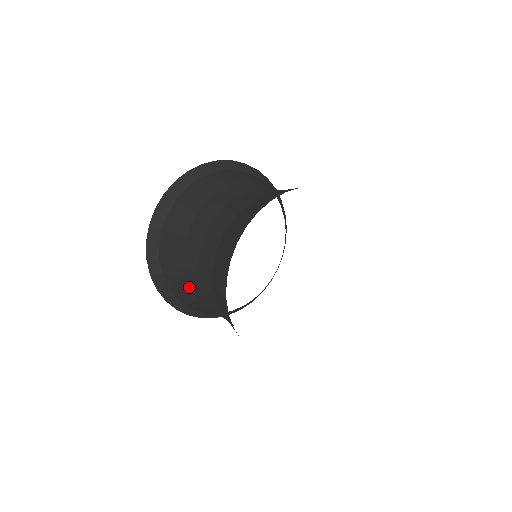
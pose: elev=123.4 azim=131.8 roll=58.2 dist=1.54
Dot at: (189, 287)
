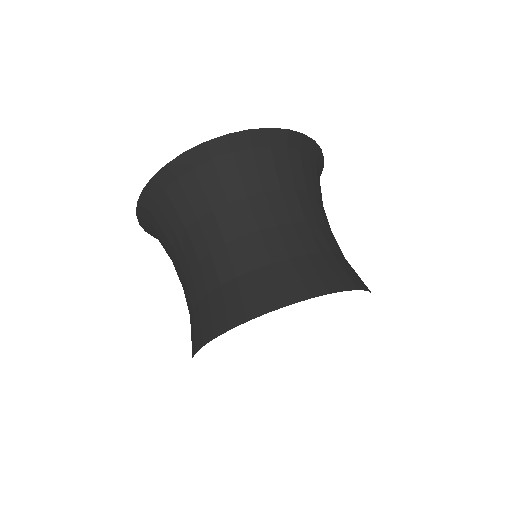
Dot at: (172, 260)
